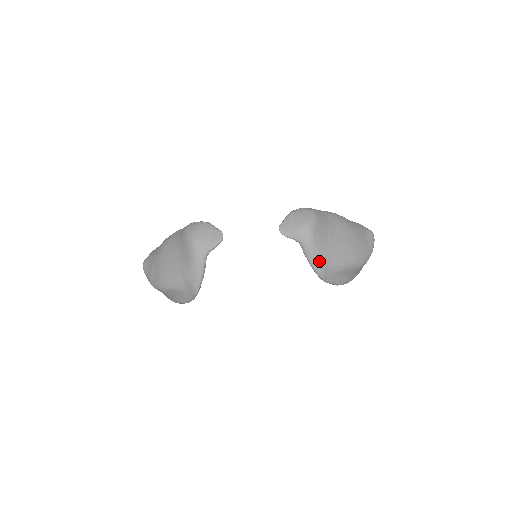
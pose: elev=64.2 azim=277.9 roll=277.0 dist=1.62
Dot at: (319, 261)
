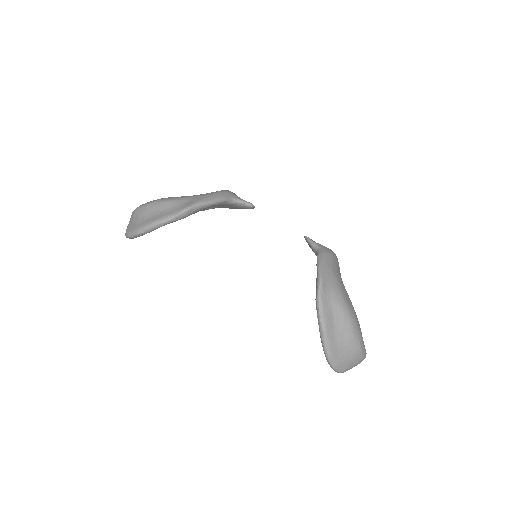
Dot at: (328, 268)
